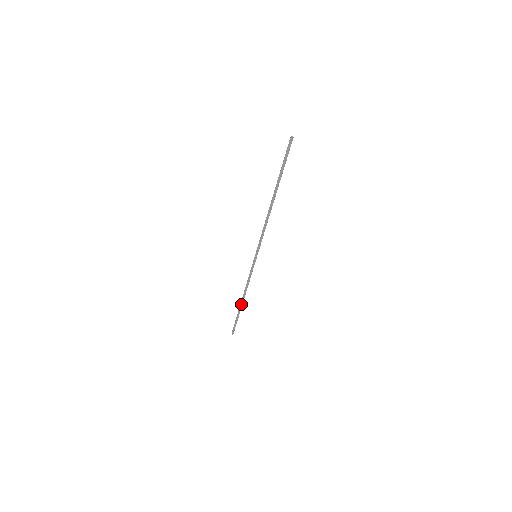
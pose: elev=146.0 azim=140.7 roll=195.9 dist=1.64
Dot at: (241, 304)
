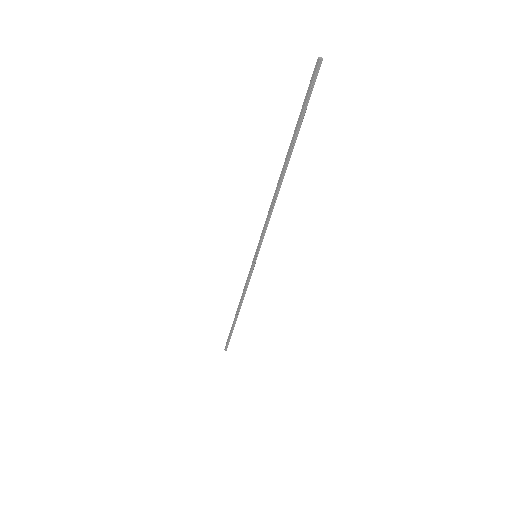
Dot at: (235, 316)
